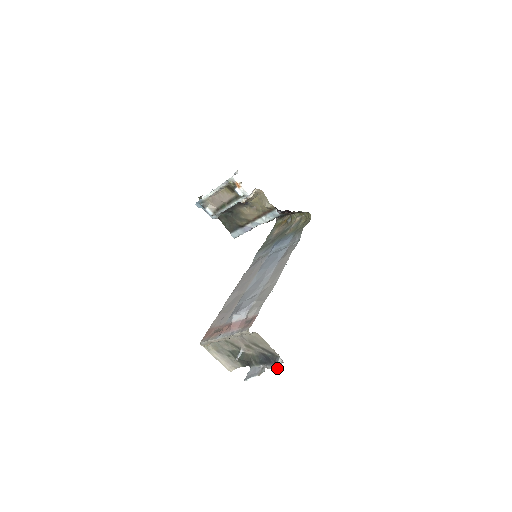
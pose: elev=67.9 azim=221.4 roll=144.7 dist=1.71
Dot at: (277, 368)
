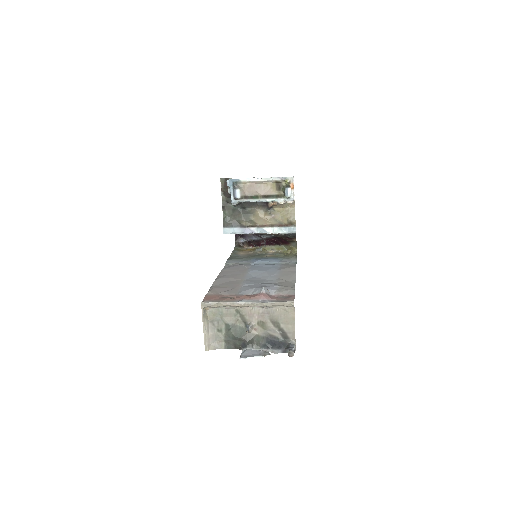
Dot at: (294, 352)
